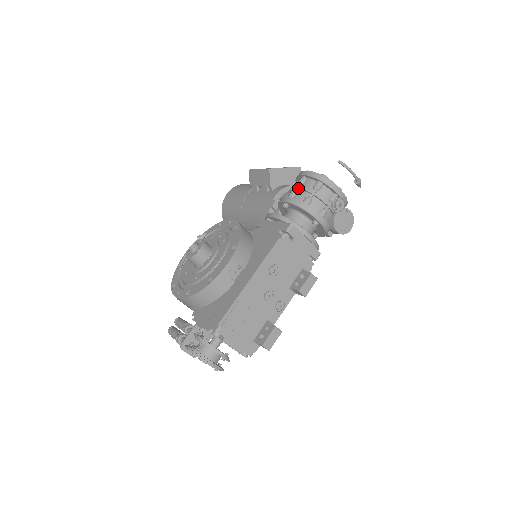
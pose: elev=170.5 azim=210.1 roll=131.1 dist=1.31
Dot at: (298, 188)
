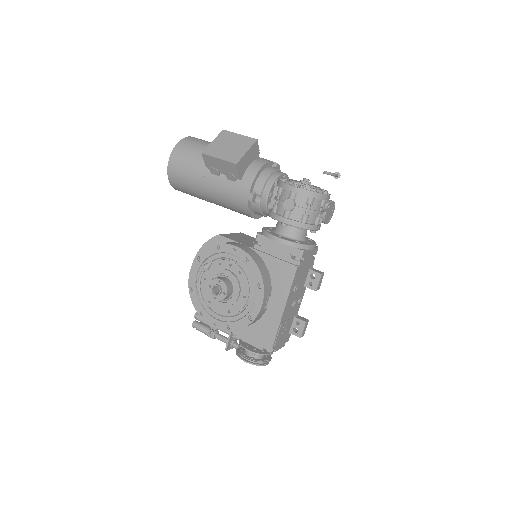
Dot at: (293, 208)
